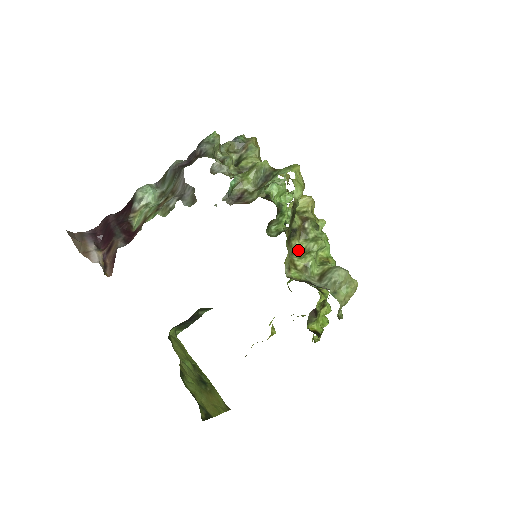
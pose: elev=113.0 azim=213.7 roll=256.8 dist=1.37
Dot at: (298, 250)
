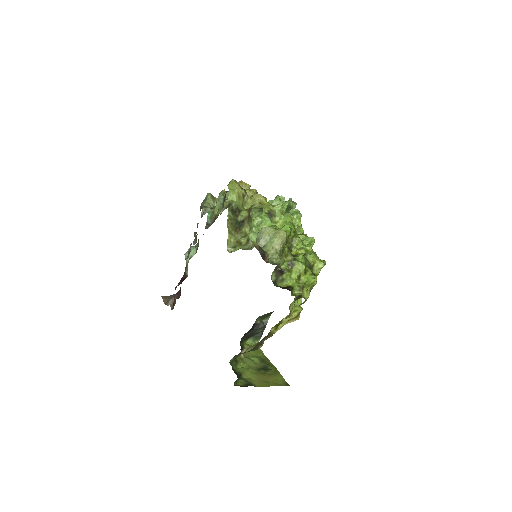
Dot at: occluded
